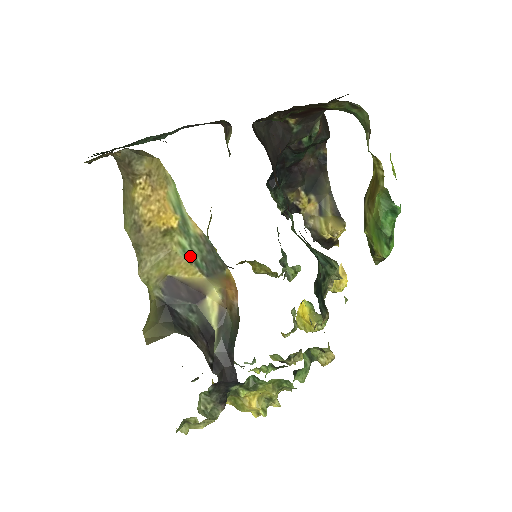
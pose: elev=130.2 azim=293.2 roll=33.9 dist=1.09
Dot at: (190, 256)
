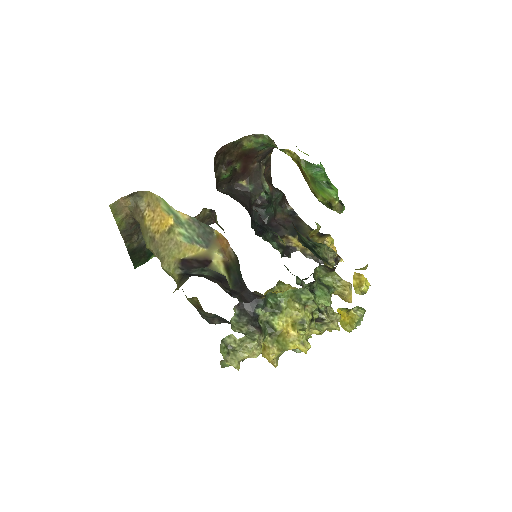
Dot at: (190, 239)
